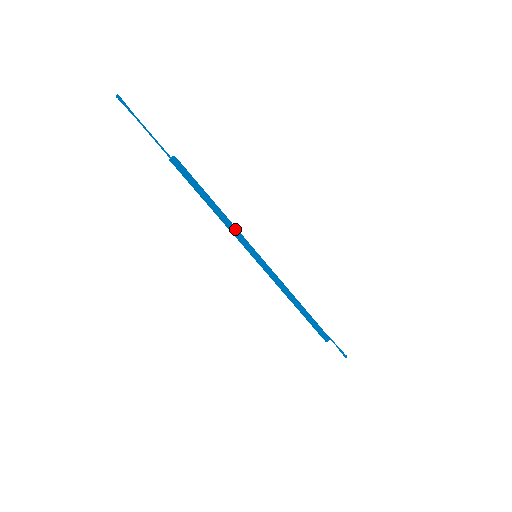
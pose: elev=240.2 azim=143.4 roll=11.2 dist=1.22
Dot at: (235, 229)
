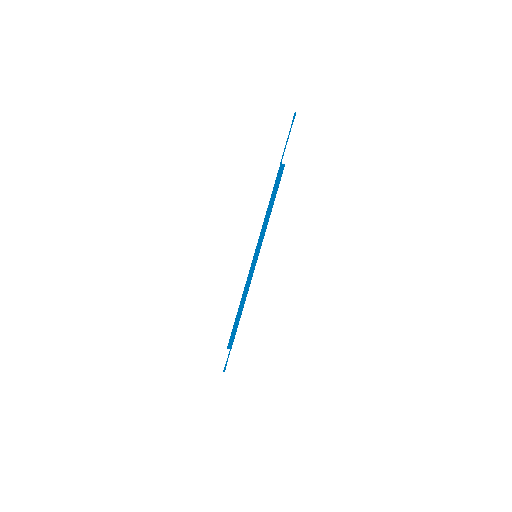
Dot at: occluded
